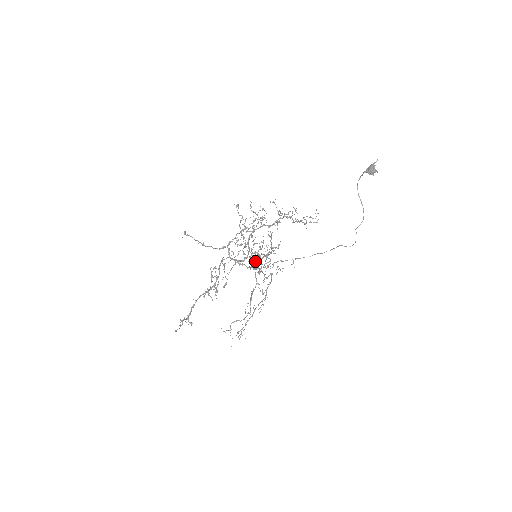
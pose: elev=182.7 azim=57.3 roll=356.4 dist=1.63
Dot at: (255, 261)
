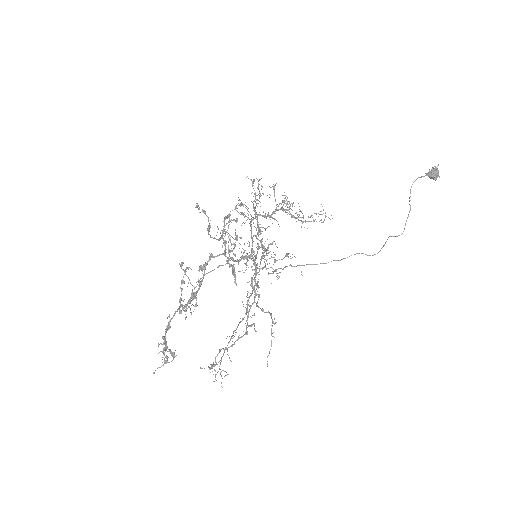
Dot at: (255, 263)
